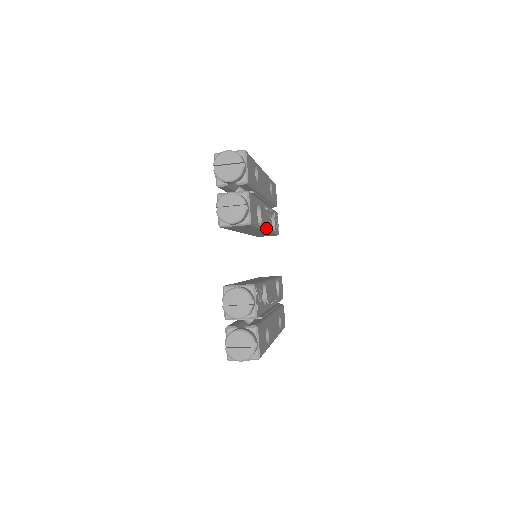
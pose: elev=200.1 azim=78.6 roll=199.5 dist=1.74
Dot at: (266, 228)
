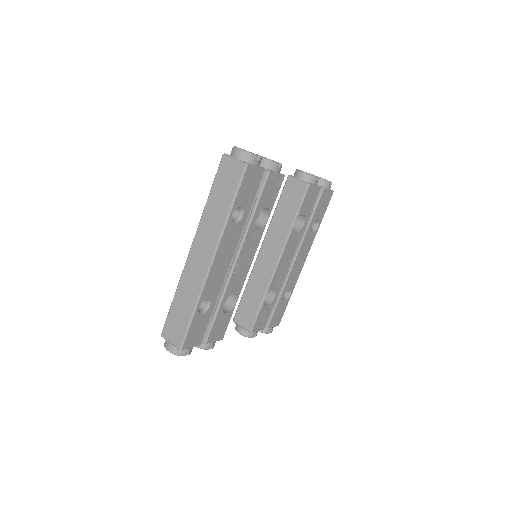
Dot at: (248, 269)
